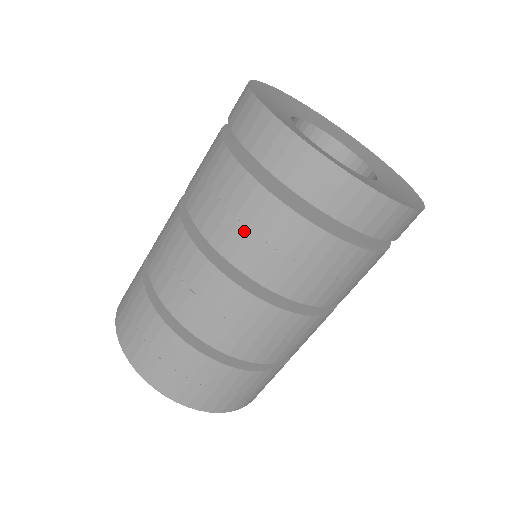
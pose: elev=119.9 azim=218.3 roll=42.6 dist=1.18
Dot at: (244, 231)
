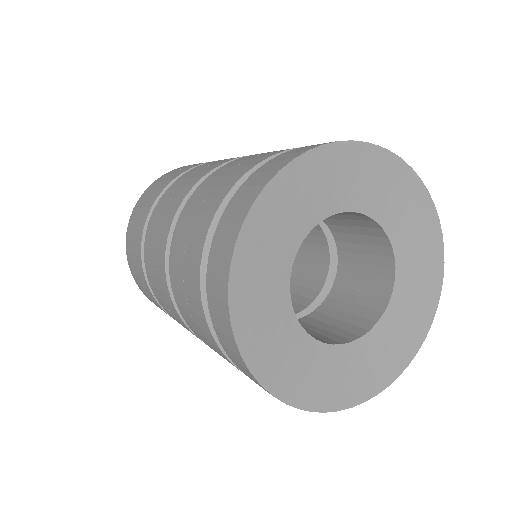
Dot at: (181, 275)
